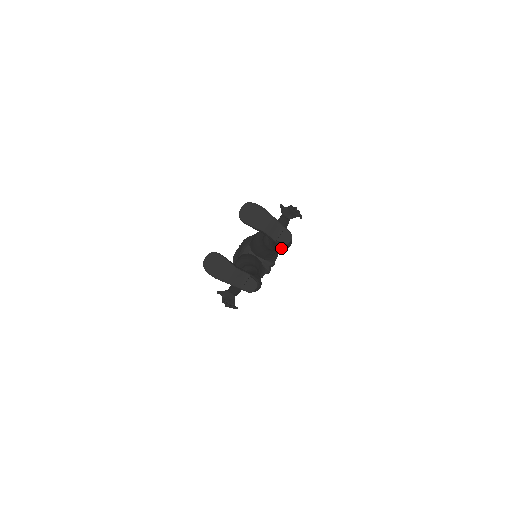
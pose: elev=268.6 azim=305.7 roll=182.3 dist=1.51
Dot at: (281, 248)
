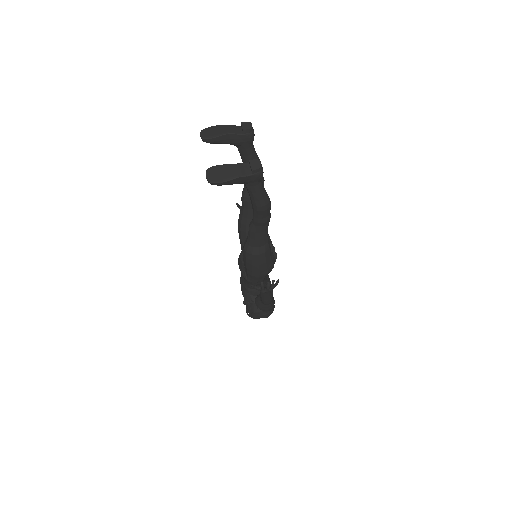
Dot at: occluded
